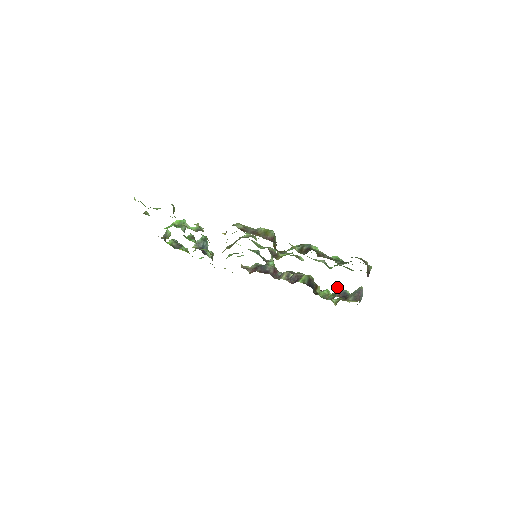
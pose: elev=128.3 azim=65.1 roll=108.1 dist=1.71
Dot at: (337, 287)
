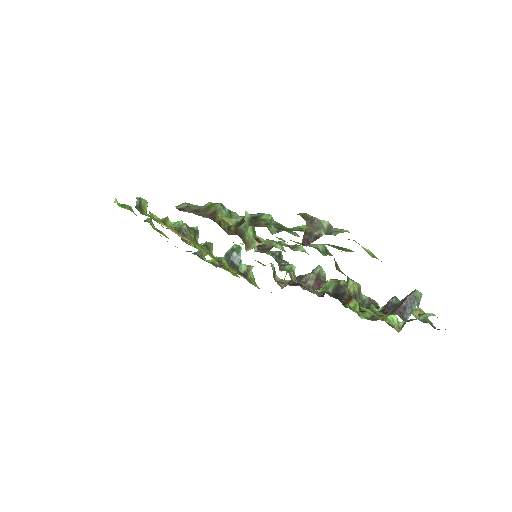
Dot at: (351, 290)
